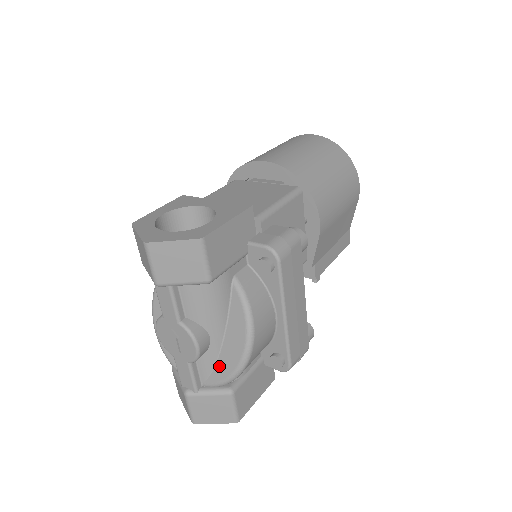
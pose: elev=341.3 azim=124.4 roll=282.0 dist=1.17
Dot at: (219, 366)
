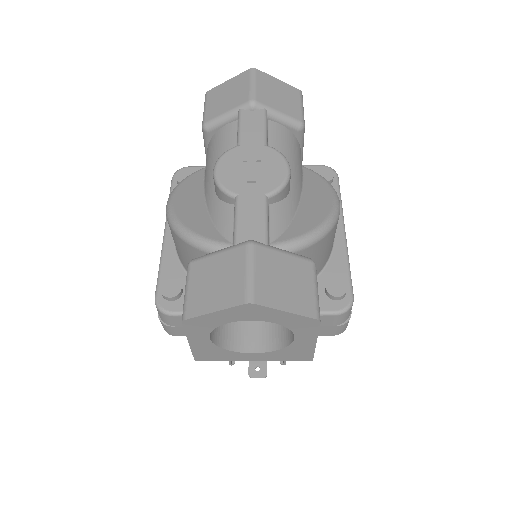
Dot at: (298, 221)
